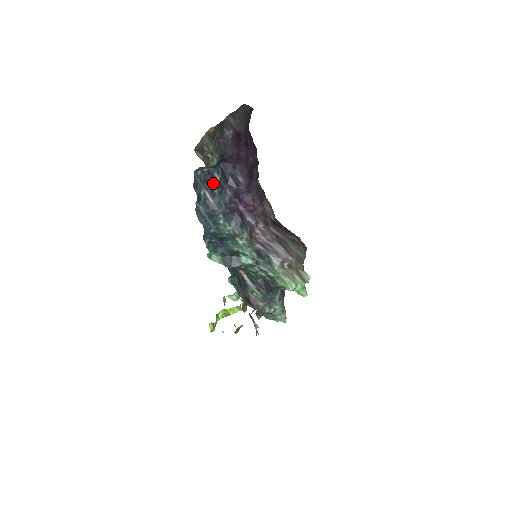
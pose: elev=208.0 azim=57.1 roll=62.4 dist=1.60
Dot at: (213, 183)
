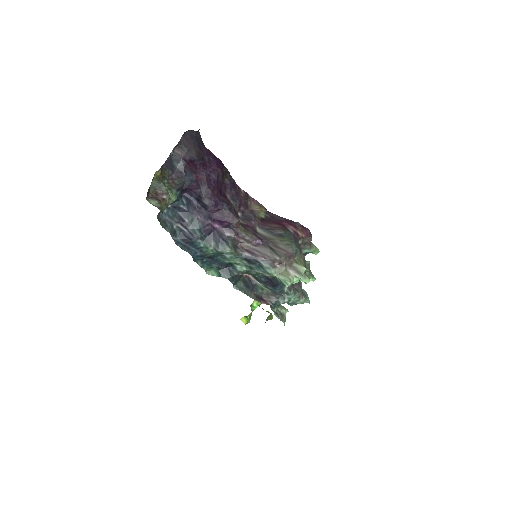
Dot at: (182, 214)
